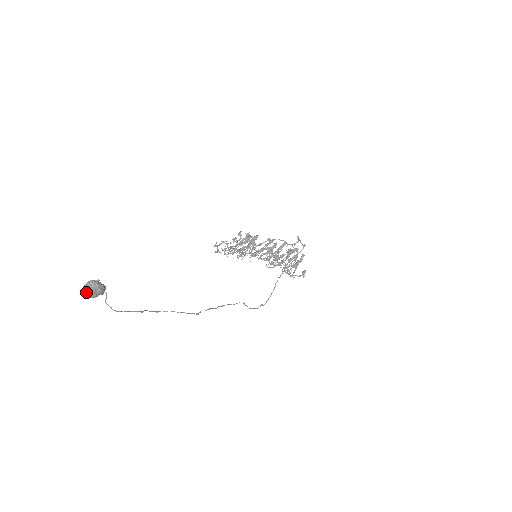
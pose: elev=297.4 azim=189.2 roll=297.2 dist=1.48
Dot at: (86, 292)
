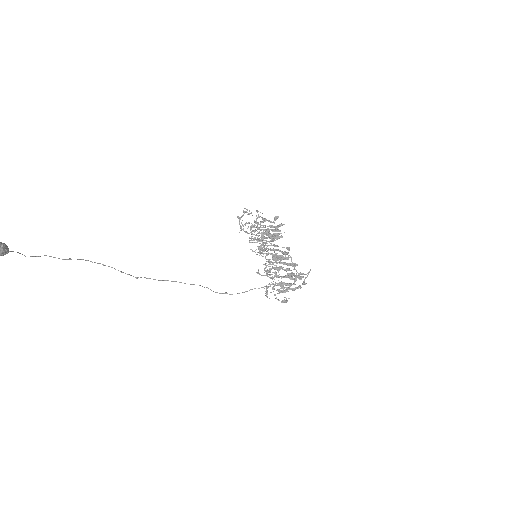
Dot at: out of frame
